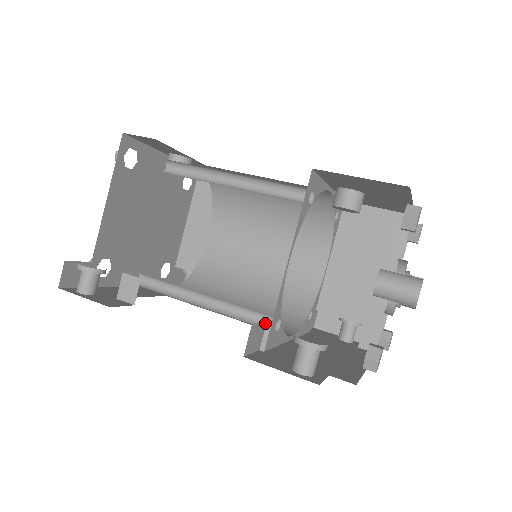
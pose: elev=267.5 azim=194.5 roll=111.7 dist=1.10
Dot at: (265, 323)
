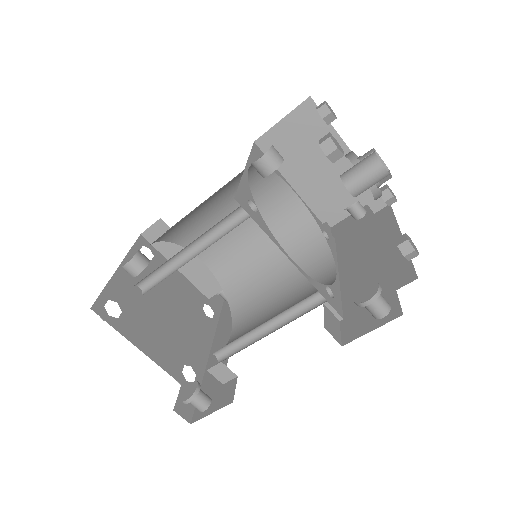
Dot at: (324, 307)
